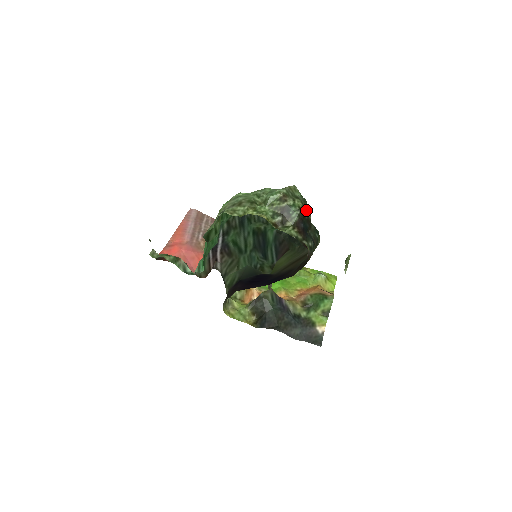
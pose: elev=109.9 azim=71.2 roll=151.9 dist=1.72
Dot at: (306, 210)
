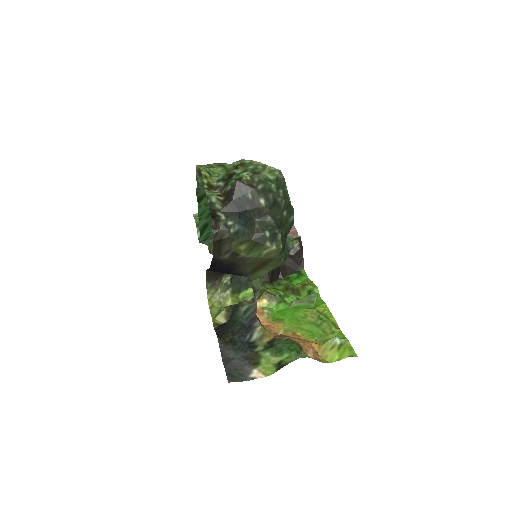
Dot at: (252, 188)
